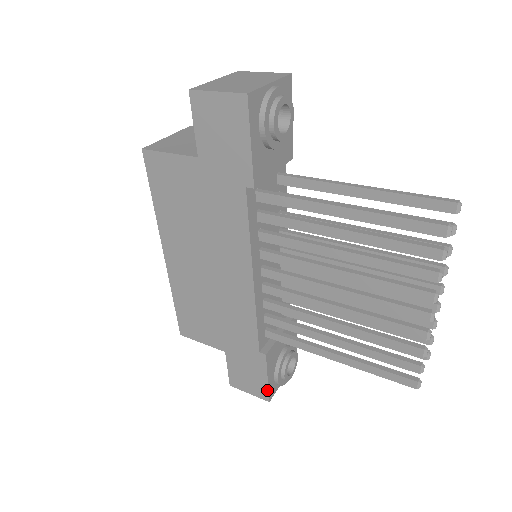
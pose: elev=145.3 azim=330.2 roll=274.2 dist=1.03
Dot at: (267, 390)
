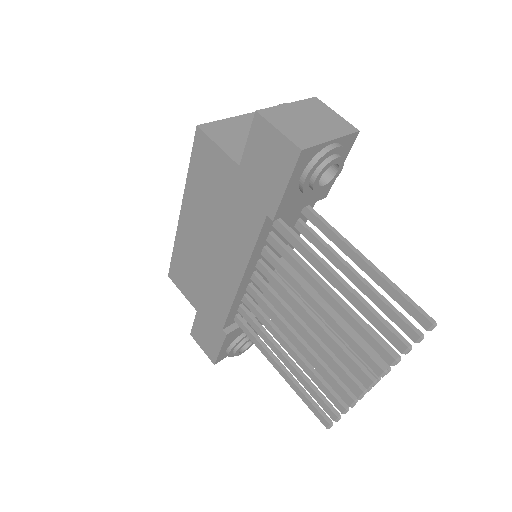
Dot at: (216, 357)
